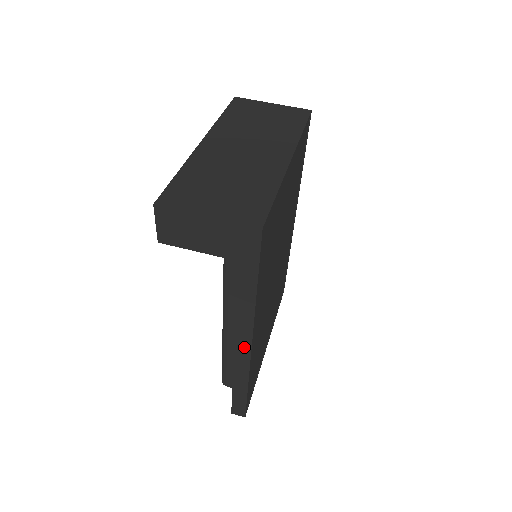
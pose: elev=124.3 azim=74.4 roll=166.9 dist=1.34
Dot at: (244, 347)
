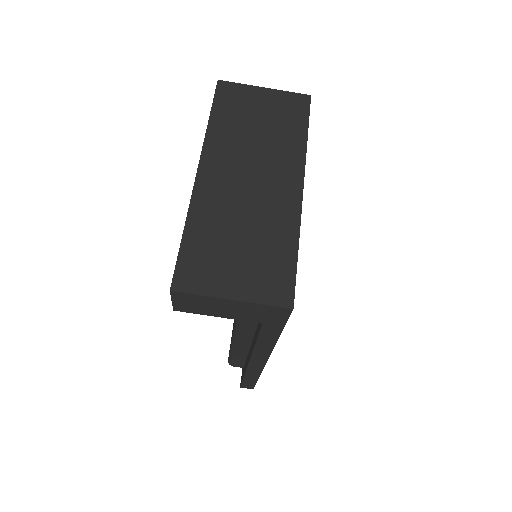
Dot at: (259, 361)
